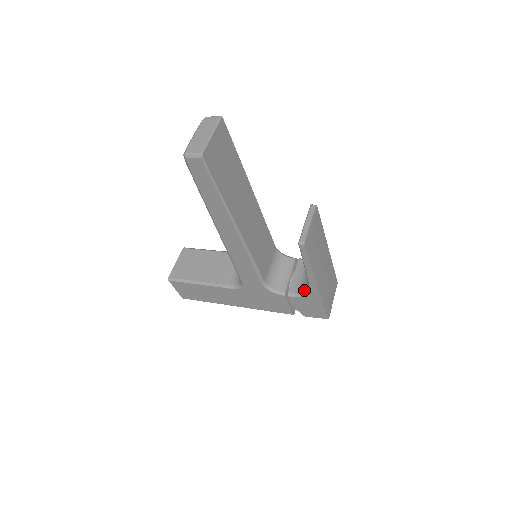
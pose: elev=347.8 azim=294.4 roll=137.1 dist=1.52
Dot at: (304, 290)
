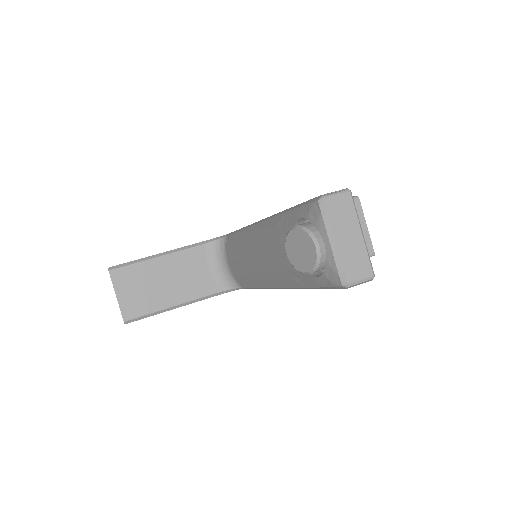
Dot at: occluded
